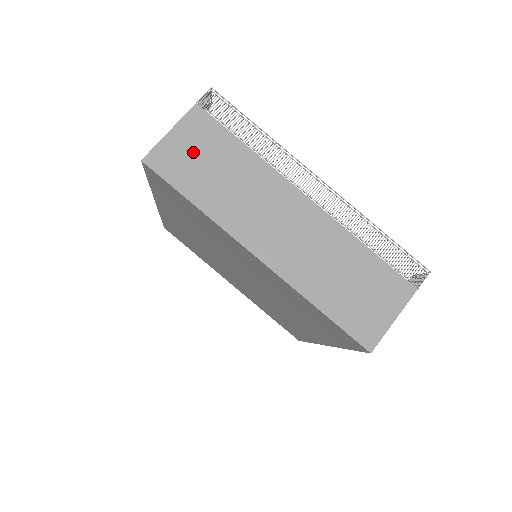
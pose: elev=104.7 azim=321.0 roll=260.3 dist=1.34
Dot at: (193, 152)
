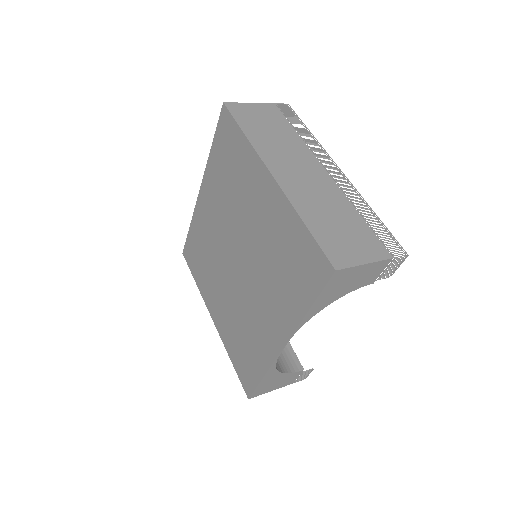
Dot at: (259, 116)
